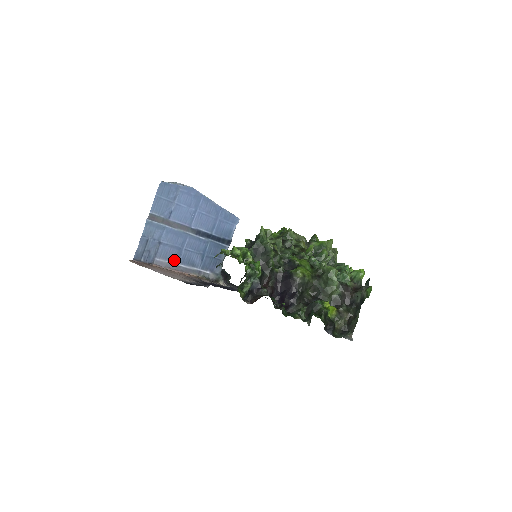
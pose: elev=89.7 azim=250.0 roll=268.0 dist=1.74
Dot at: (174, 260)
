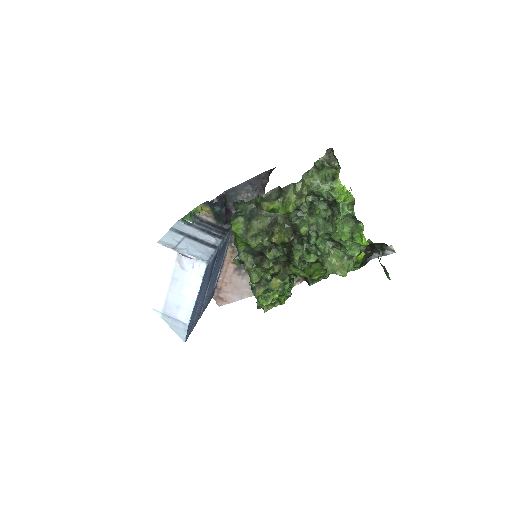
Dot at: (217, 276)
